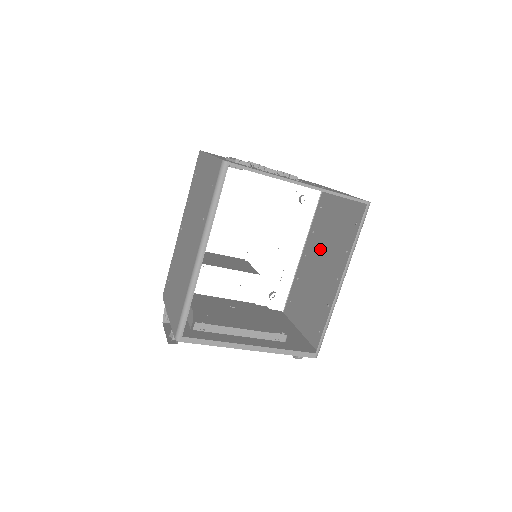
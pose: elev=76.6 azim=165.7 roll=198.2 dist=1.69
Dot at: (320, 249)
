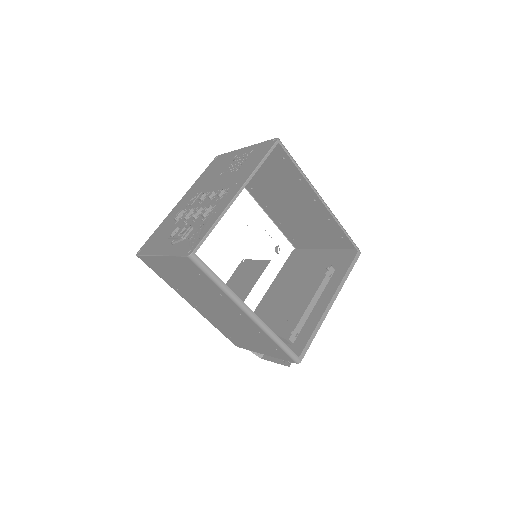
Dot at: (274, 194)
